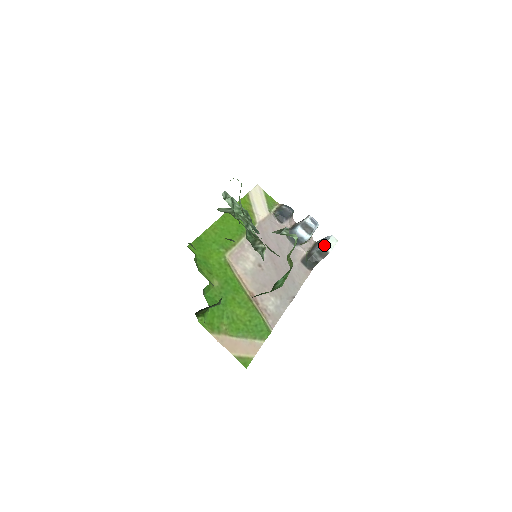
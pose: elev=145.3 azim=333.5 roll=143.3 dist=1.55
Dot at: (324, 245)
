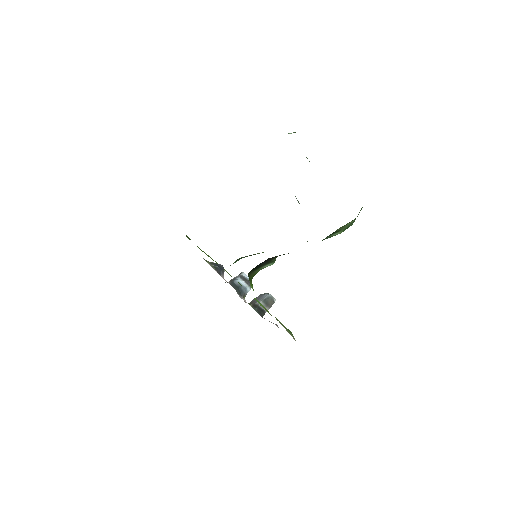
Dot at: occluded
